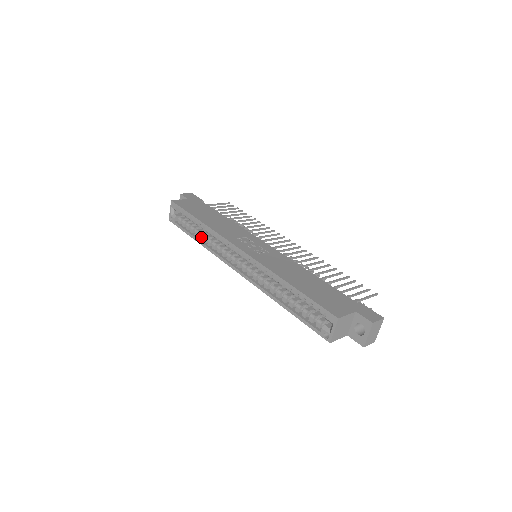
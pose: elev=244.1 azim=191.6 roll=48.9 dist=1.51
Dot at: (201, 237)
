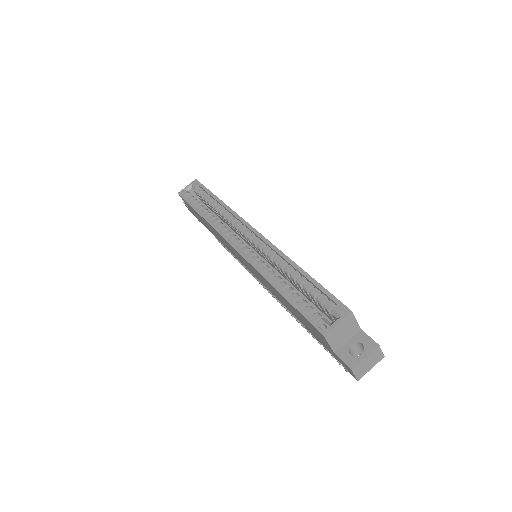
Dot at: (208, 214)
